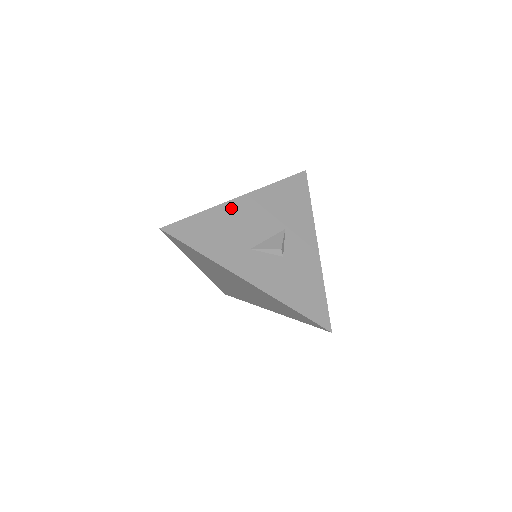
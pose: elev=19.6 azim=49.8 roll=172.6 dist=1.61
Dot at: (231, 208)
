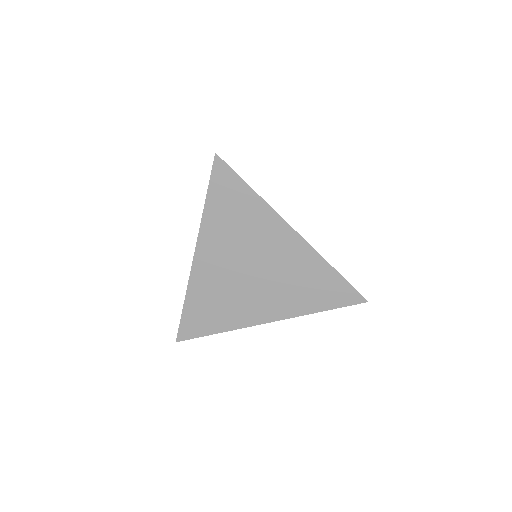
Dot at: occluded
